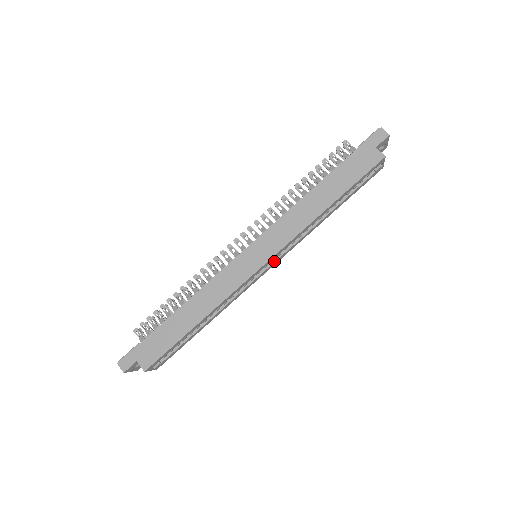
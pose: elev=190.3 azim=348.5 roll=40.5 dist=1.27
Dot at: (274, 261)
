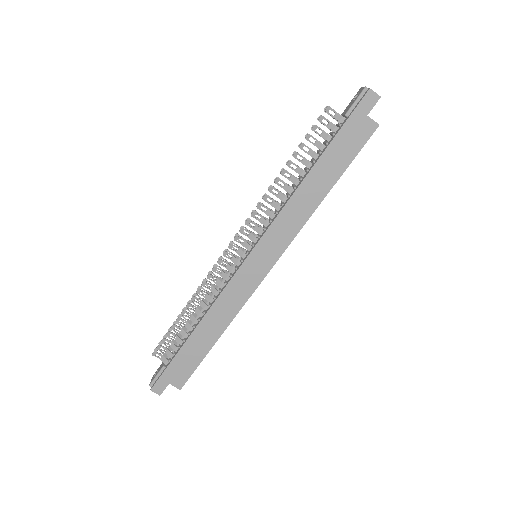
Dot at: occluded
